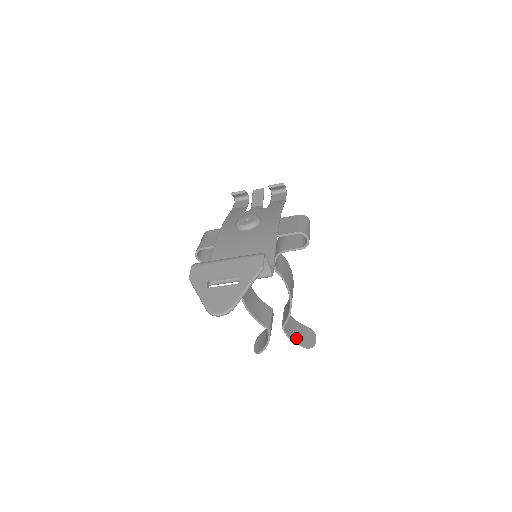
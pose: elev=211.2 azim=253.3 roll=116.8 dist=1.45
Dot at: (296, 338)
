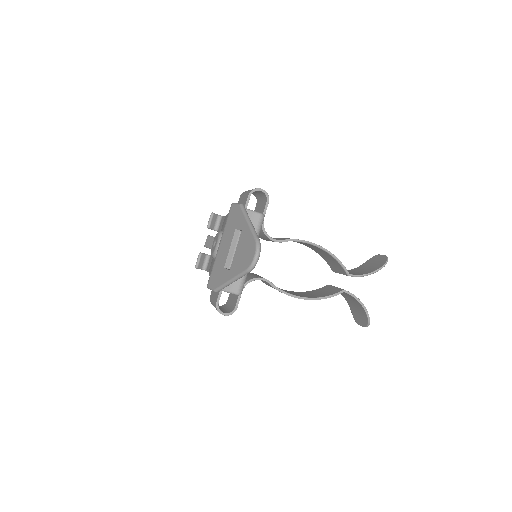
Dot at: (369, 271)
